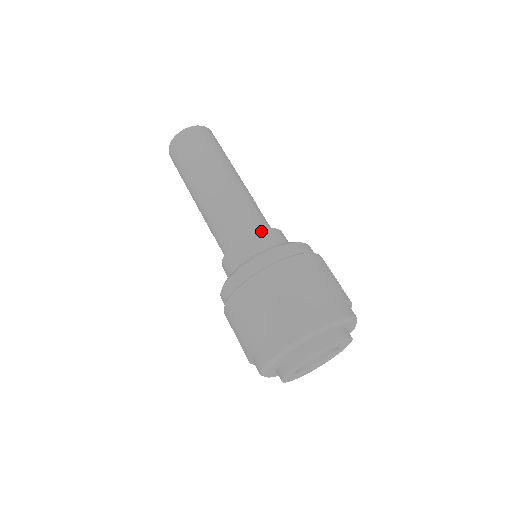
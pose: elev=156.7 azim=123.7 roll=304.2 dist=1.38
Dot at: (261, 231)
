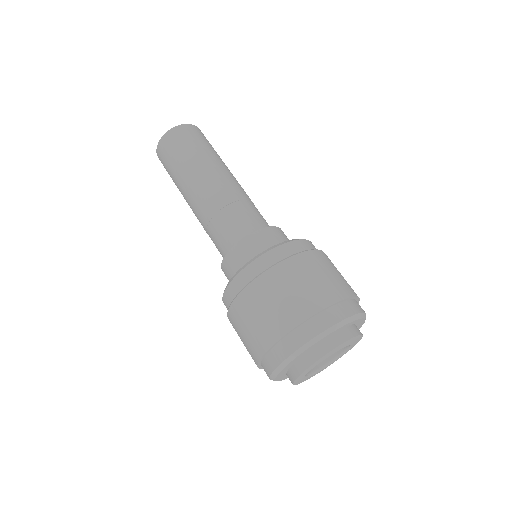
Dot at: (260, 230)
